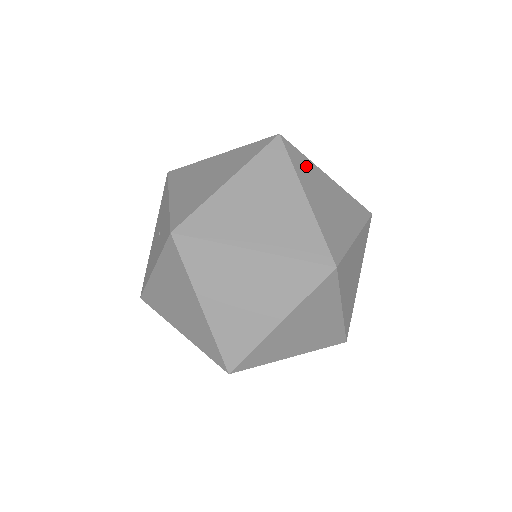
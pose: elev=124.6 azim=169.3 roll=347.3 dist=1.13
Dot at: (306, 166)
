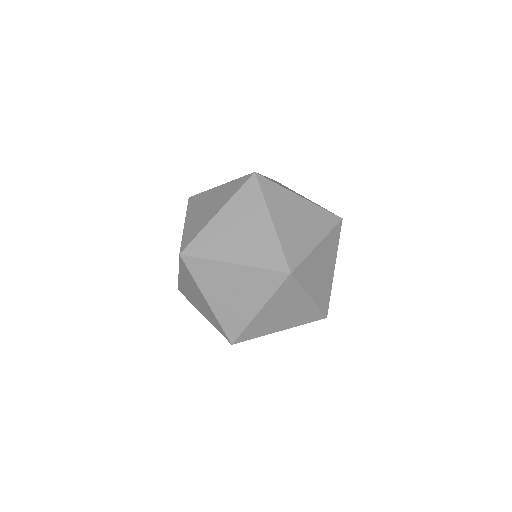
Dot at: occluded
